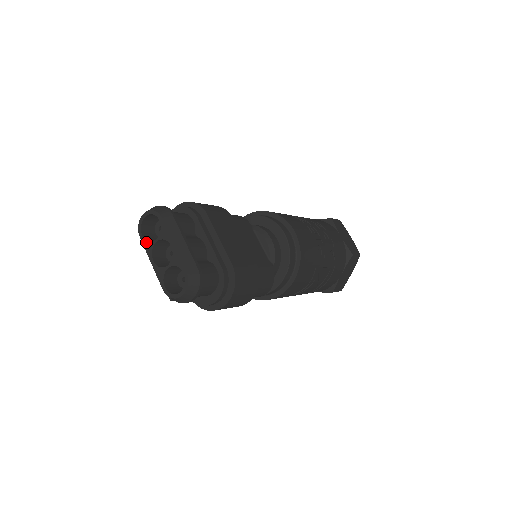
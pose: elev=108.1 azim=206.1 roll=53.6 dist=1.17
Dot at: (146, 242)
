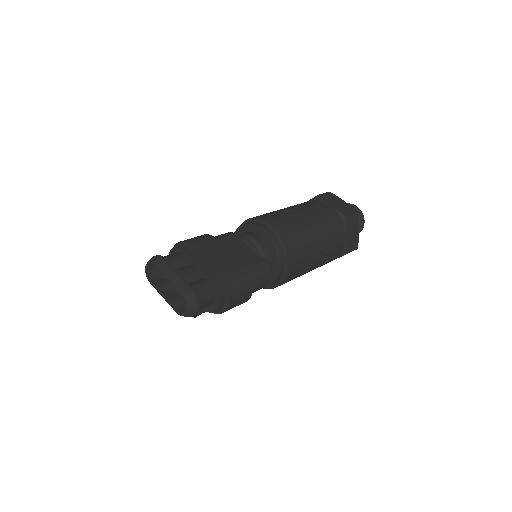
Dot at: (155, 285)
